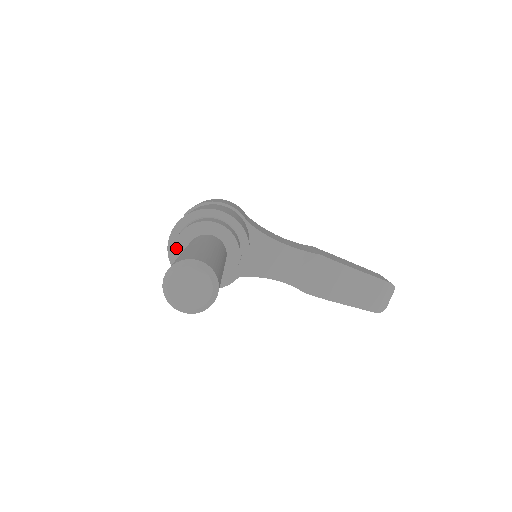
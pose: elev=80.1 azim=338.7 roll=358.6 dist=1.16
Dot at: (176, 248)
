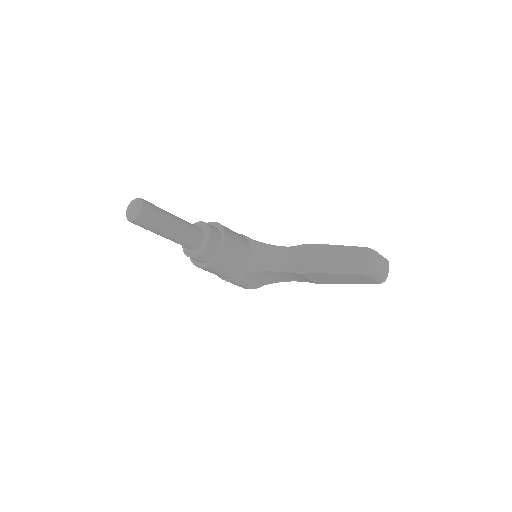
Dot at: occluded
